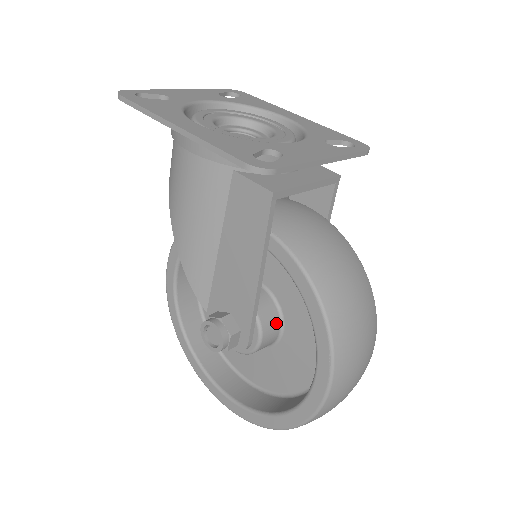
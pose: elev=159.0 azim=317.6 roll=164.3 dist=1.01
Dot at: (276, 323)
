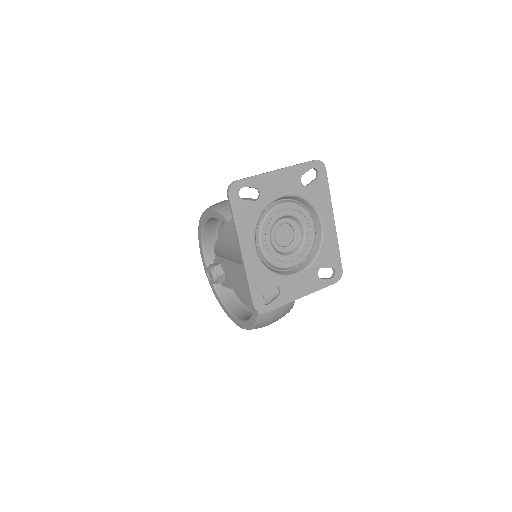
Dot at: occluded
